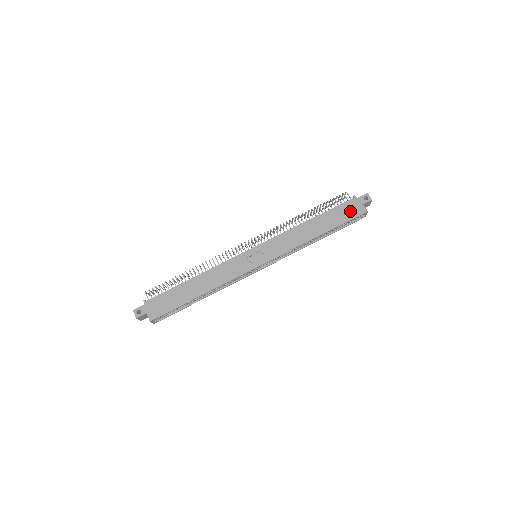
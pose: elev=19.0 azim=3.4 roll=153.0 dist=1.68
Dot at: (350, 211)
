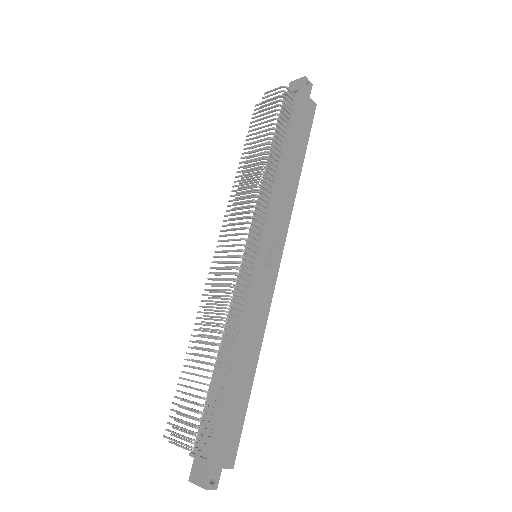
Dot at: (306, 116)
